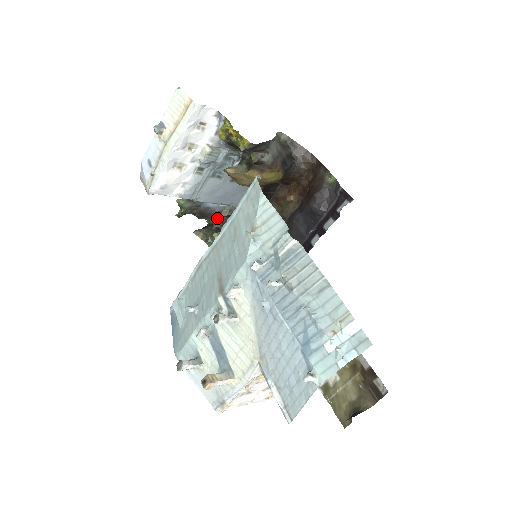
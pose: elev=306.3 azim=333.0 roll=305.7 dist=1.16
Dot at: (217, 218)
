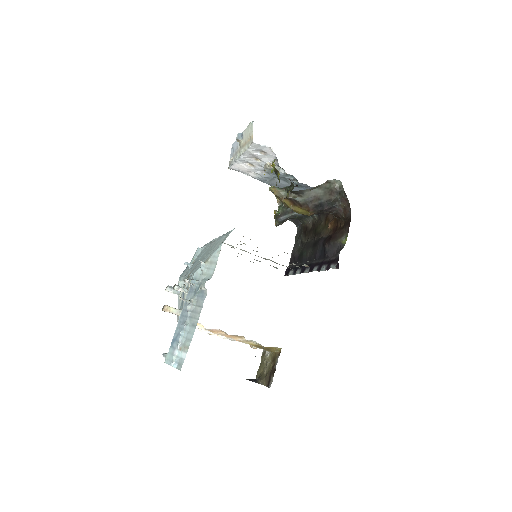
Dot at: occluded
